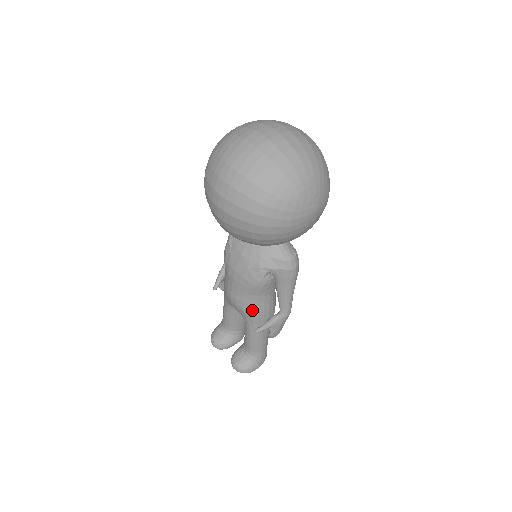
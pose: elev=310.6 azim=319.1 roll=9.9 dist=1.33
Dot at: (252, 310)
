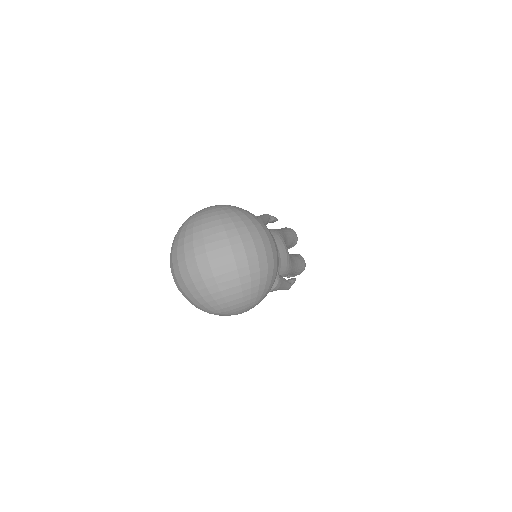
Dot at: occluded
